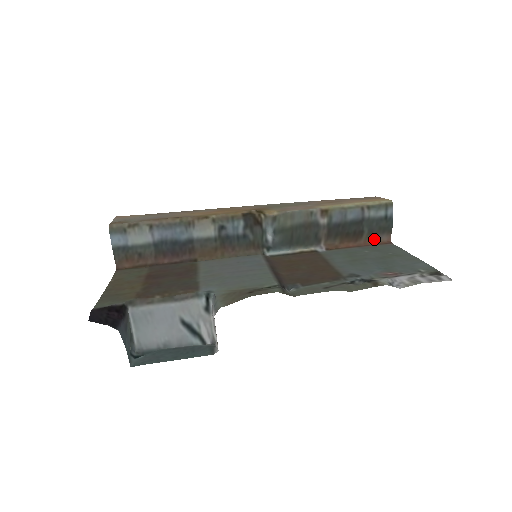
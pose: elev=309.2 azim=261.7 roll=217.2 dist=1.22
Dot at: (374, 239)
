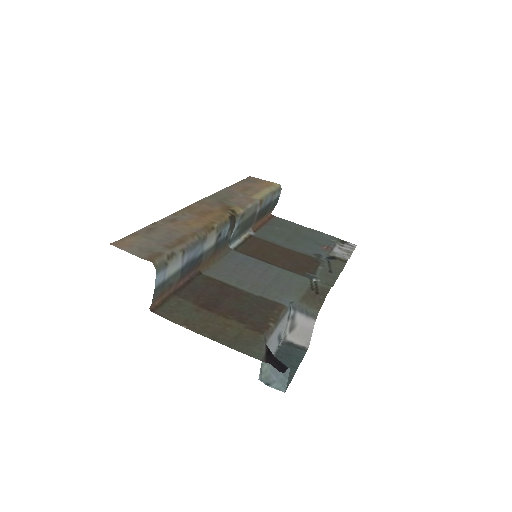
Dot at: (267, 215)
